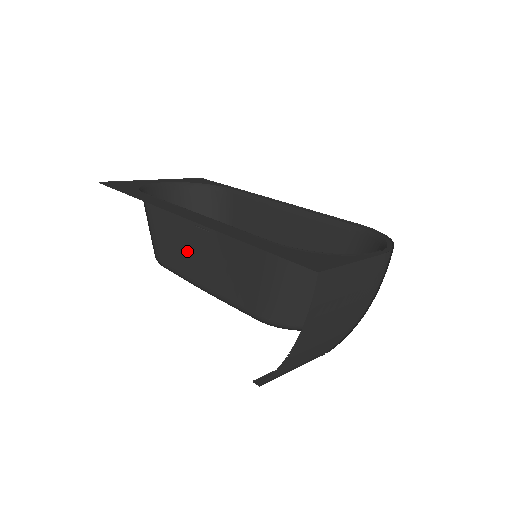
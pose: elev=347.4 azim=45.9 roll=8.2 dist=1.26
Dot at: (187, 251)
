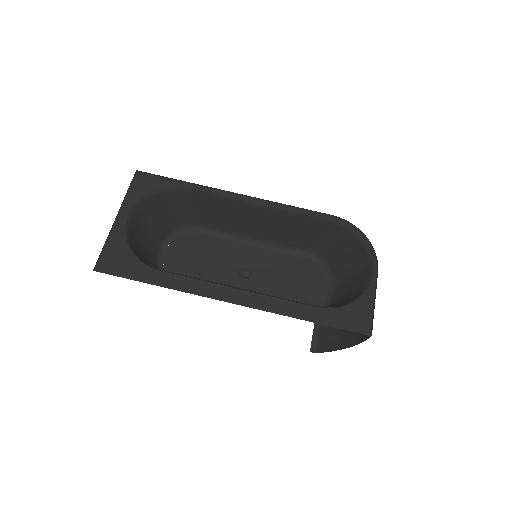
Dot at: occluded
